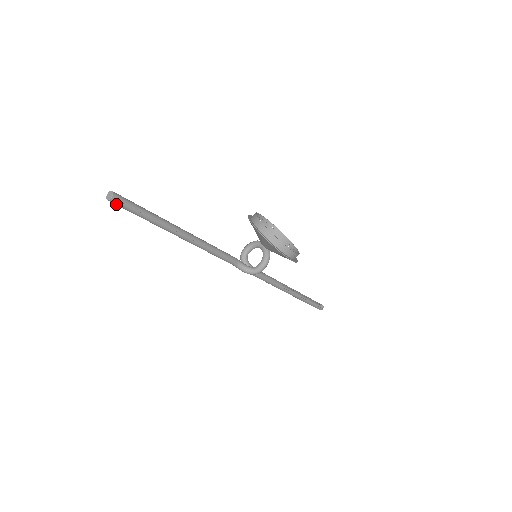
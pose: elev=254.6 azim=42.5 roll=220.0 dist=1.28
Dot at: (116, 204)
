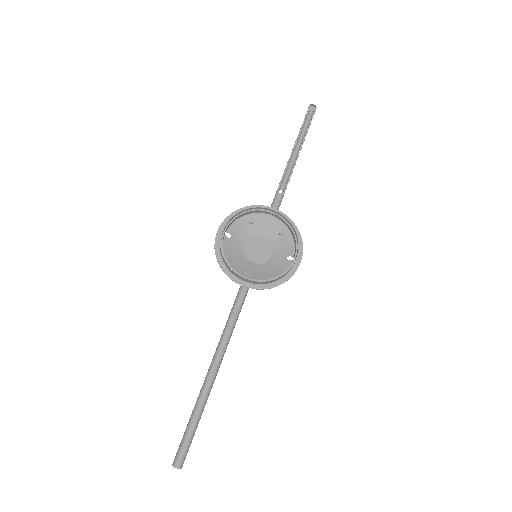
Dot at: (183, 458)
